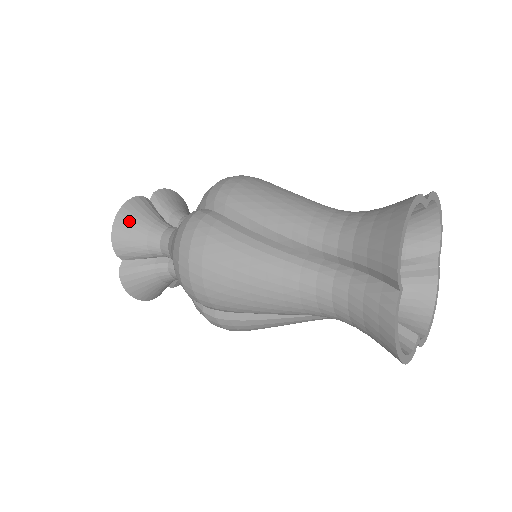
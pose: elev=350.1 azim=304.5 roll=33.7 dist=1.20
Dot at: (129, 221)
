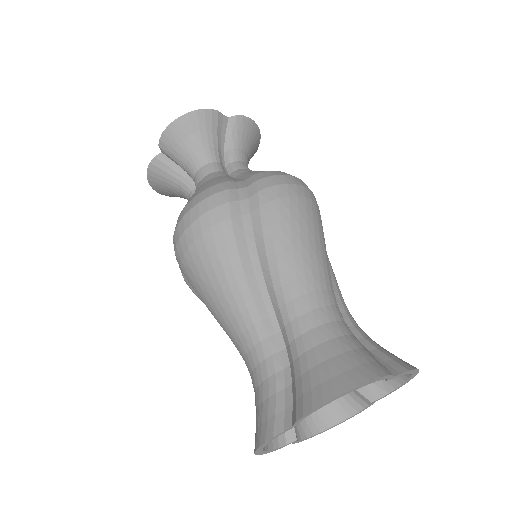
Dot at: (162, 189)
